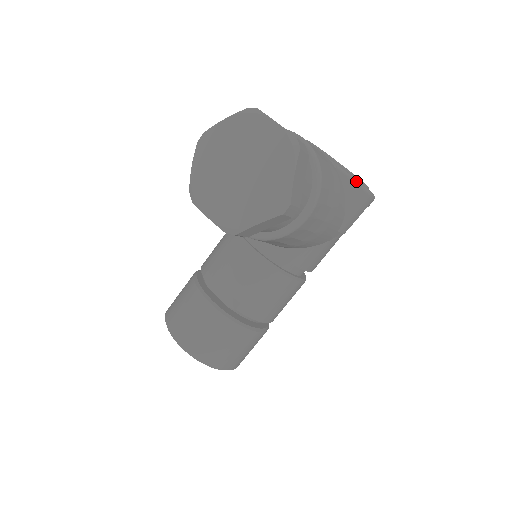
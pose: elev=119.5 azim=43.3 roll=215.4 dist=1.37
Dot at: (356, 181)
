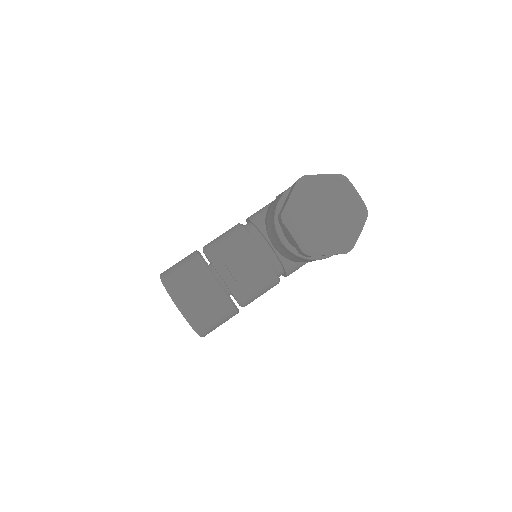
Dot at: occluded
